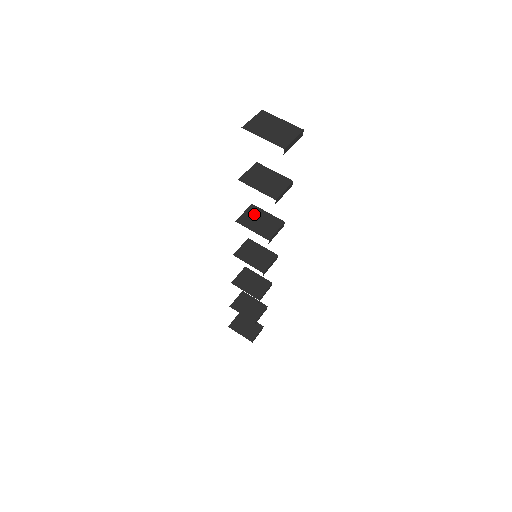
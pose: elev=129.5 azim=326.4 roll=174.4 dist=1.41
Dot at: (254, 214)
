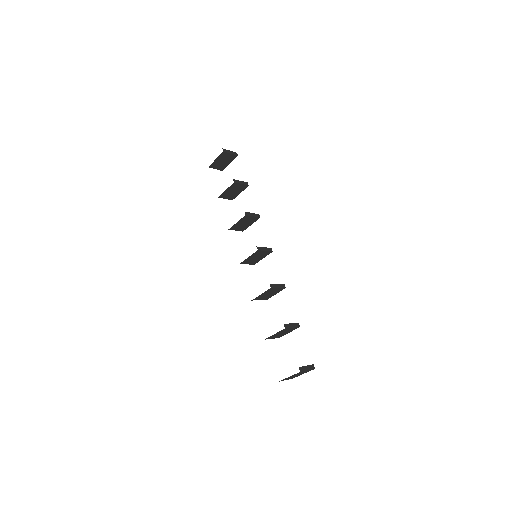
Dot at: occluded
